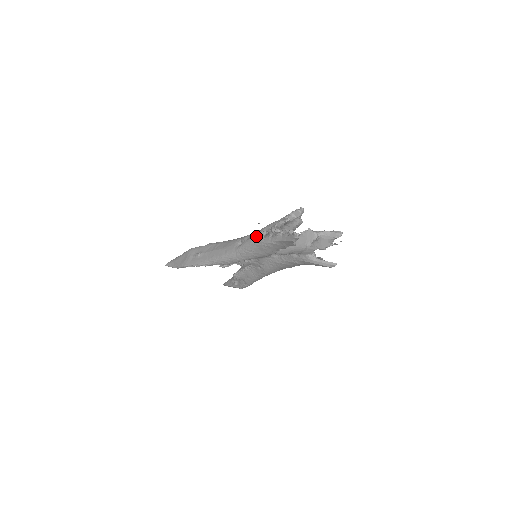
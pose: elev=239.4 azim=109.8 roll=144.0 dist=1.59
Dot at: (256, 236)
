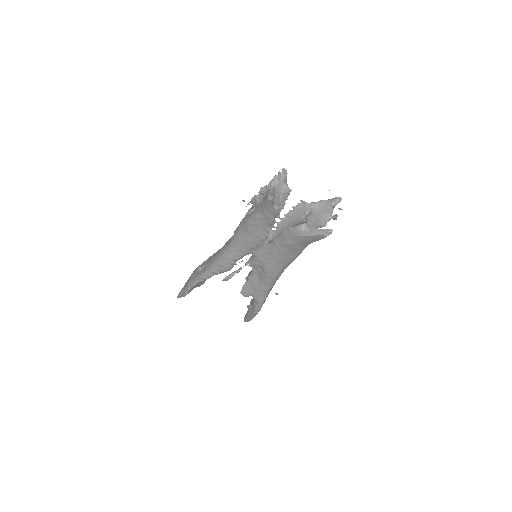
Dot at: (243, 219)
